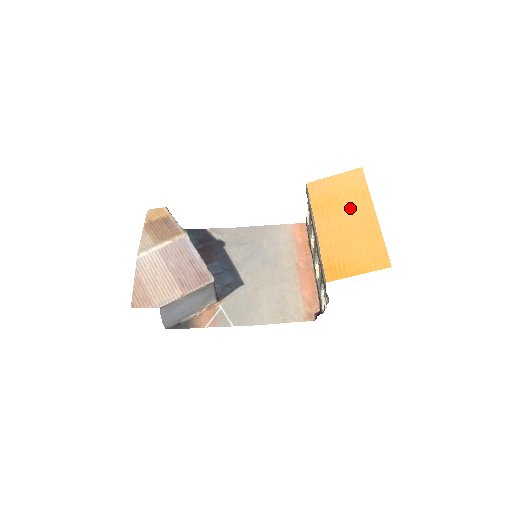
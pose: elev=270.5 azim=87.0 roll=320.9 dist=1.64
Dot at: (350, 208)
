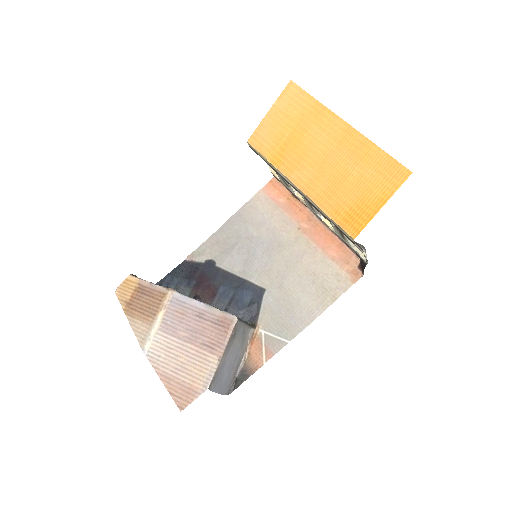
Dot at: (314, 137)
